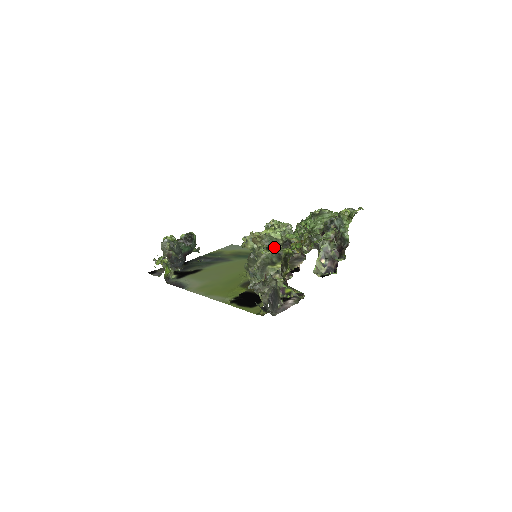
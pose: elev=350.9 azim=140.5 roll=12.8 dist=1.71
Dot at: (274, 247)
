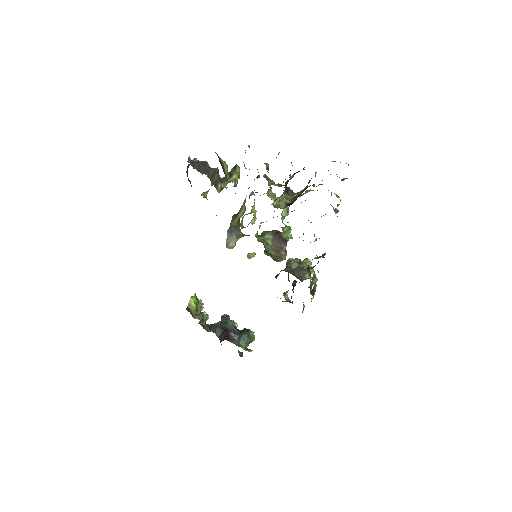
Dot at: occluded
